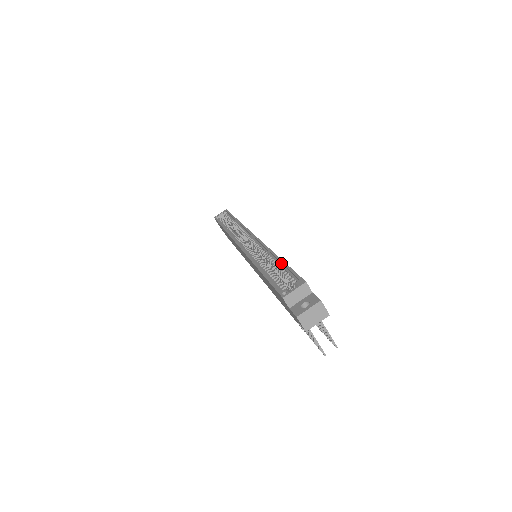
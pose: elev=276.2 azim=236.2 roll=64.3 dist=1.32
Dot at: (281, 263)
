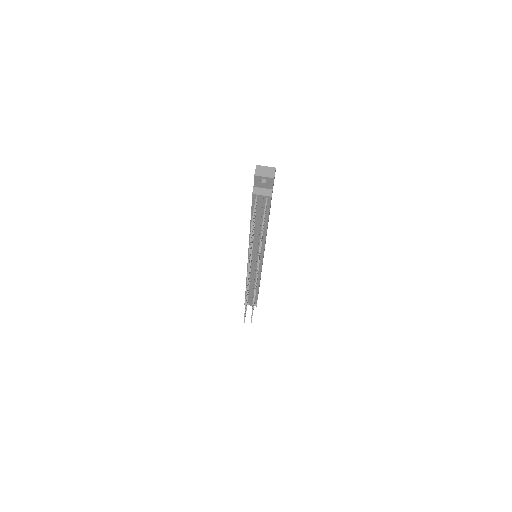
Dot at: occluded
